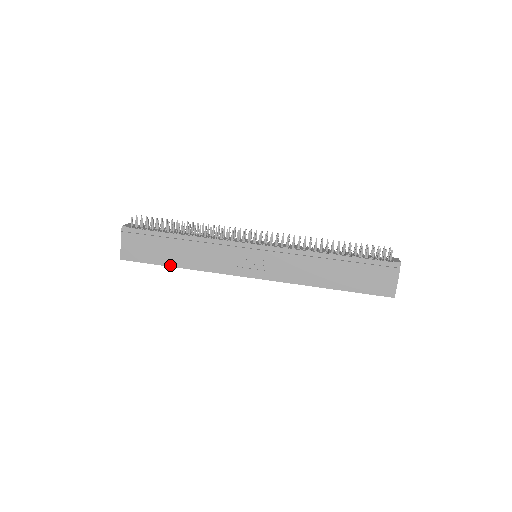
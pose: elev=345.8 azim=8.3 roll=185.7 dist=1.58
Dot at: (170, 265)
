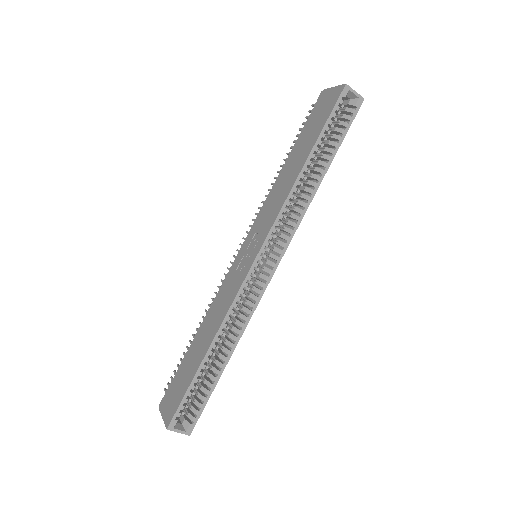
Dot at: (201, 362)
